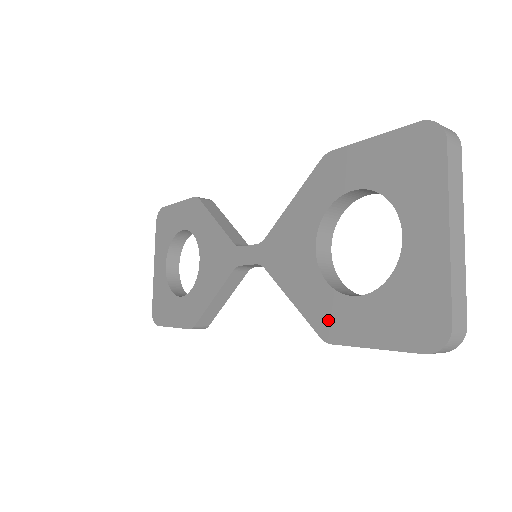
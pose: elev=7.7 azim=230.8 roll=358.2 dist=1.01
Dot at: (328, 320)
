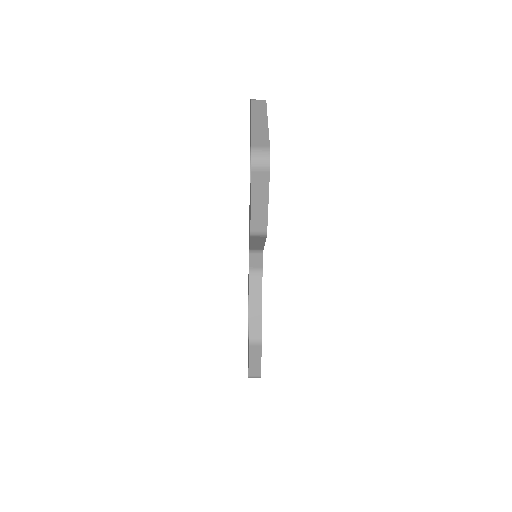
Dot at: occluded
